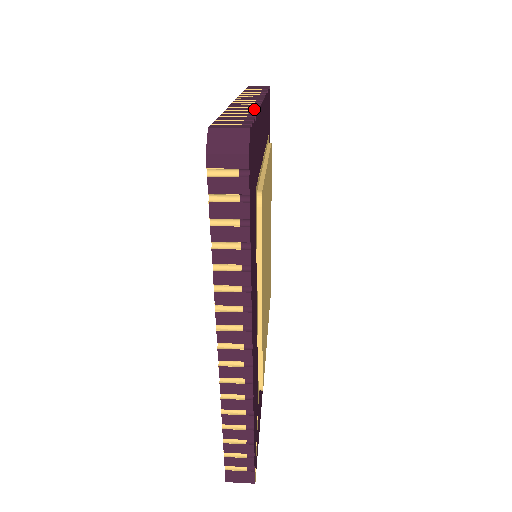
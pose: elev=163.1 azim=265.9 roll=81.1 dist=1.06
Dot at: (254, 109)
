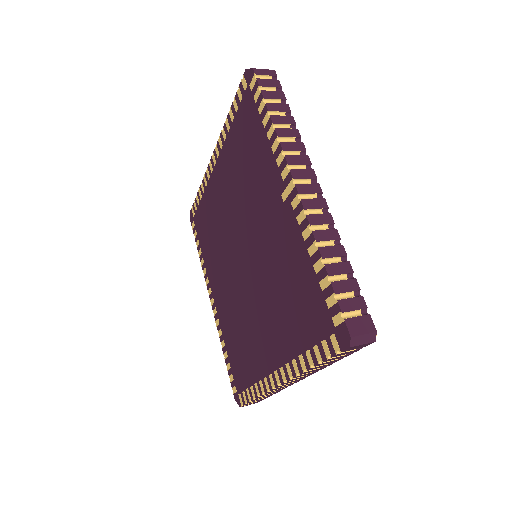
Dot at: occluded
